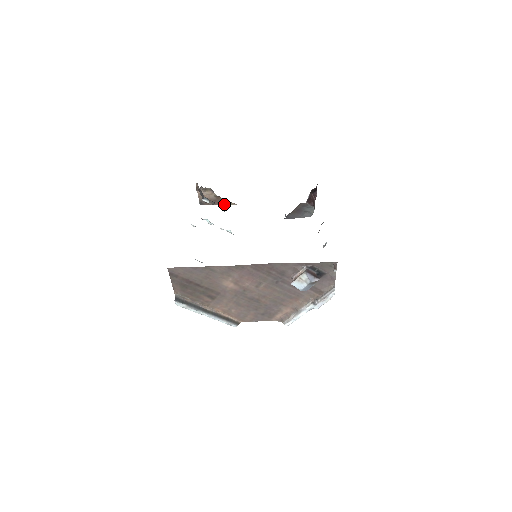
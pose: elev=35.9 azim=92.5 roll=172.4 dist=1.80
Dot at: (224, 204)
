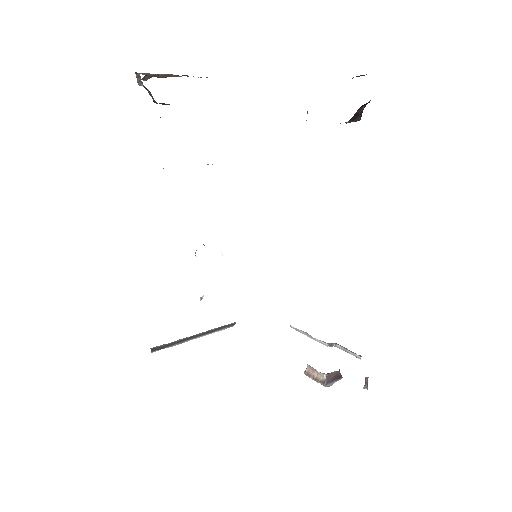
Dot at: occluded
